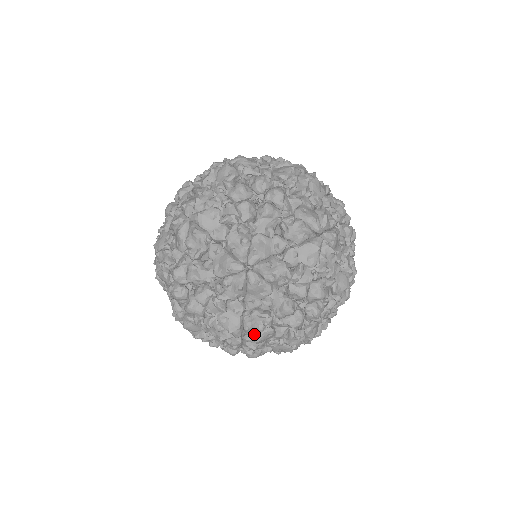
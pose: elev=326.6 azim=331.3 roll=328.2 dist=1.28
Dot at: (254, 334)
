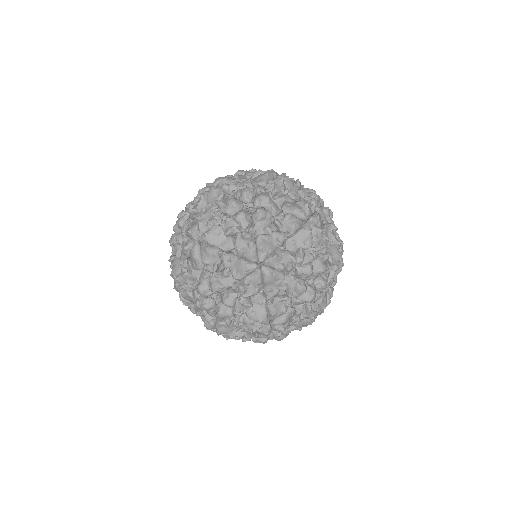
Dot at: (273, 268)
